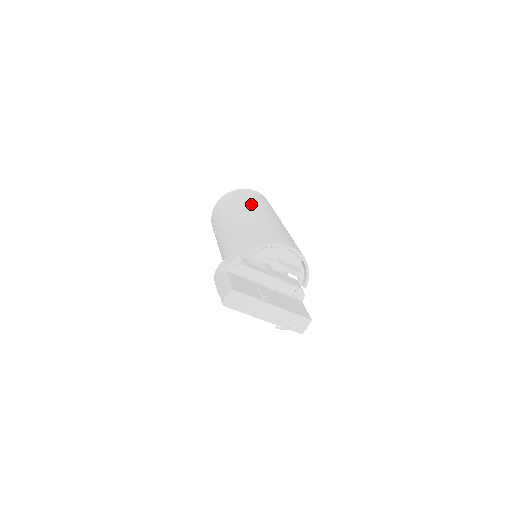
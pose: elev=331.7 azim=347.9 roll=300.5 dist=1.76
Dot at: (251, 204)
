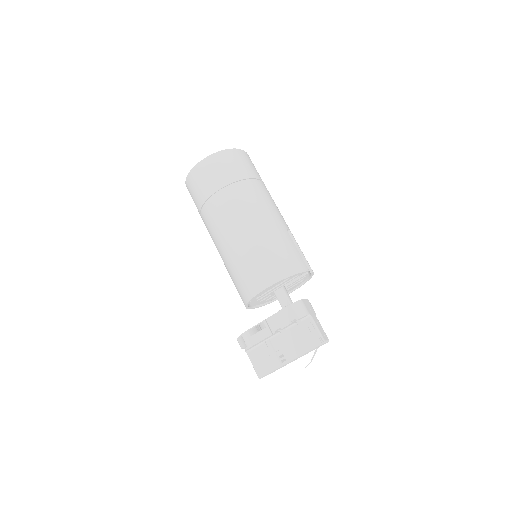
Dot at: (208, 215)
